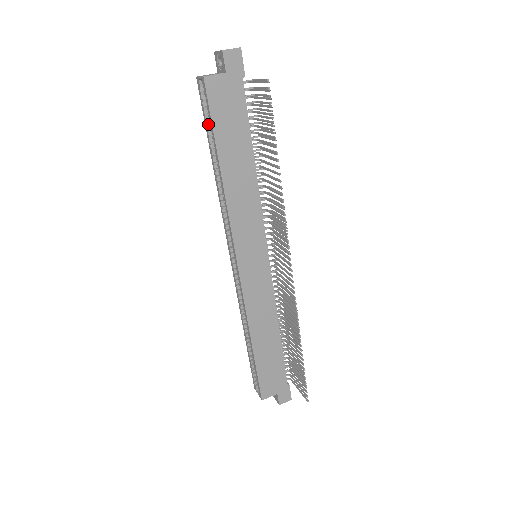
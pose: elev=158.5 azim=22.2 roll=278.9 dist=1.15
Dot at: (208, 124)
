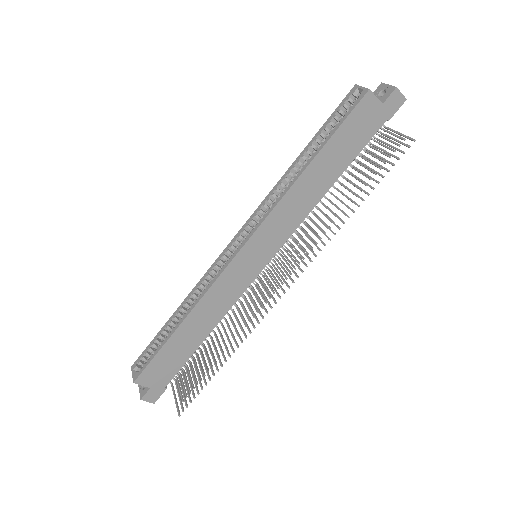
Dot at: (329, 124)
